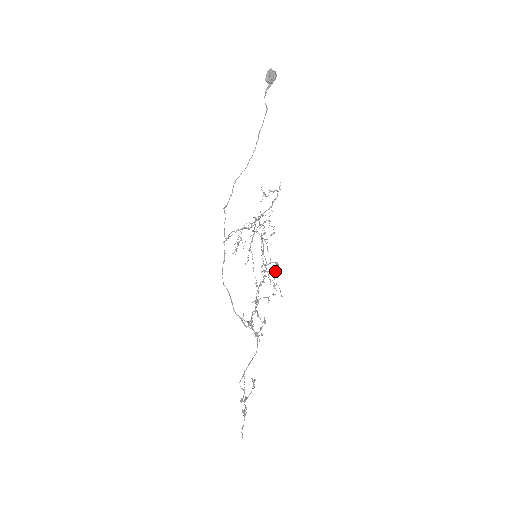
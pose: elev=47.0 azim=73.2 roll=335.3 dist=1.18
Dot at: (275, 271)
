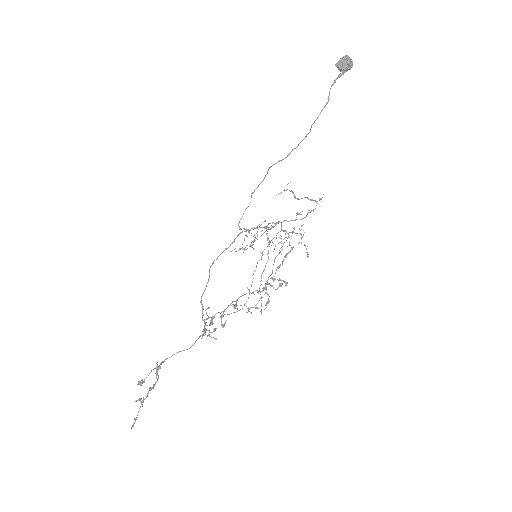
Dot at: (277, 288)
